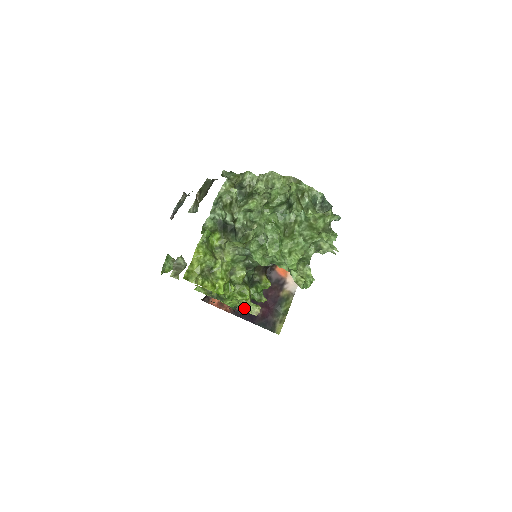
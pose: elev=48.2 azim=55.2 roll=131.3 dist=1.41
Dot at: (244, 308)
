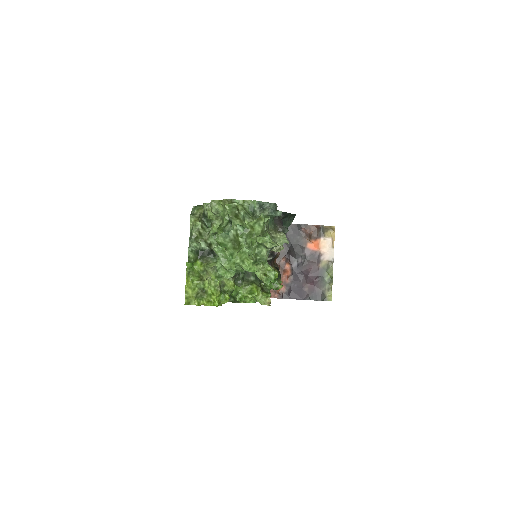
Dot at: (259, 302)
